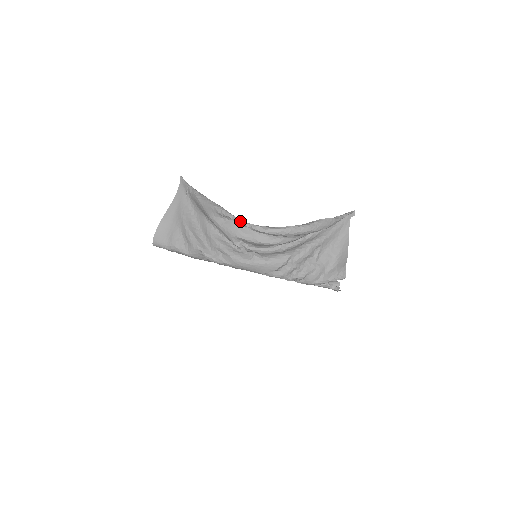
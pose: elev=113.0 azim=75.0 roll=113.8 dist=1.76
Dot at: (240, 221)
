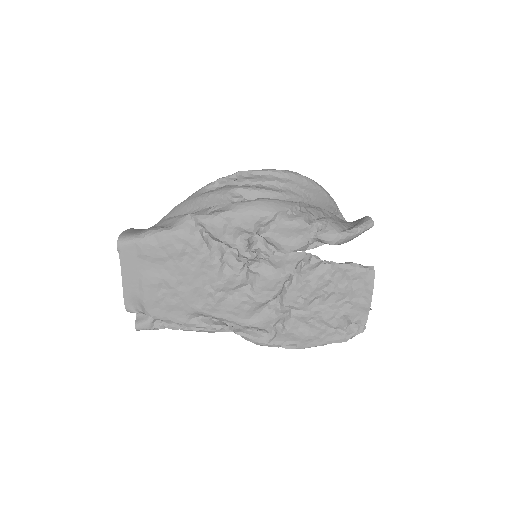
Dot at: (236, 173)
